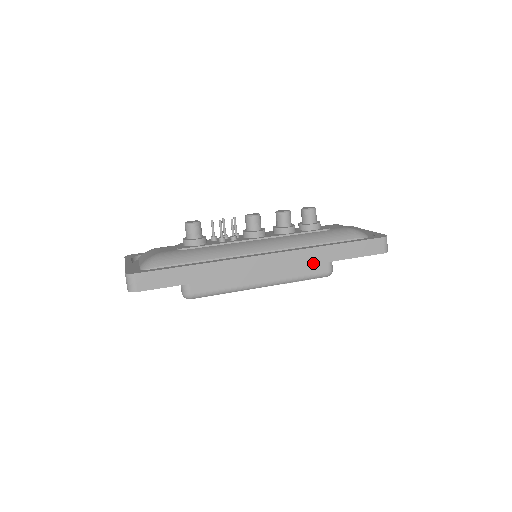
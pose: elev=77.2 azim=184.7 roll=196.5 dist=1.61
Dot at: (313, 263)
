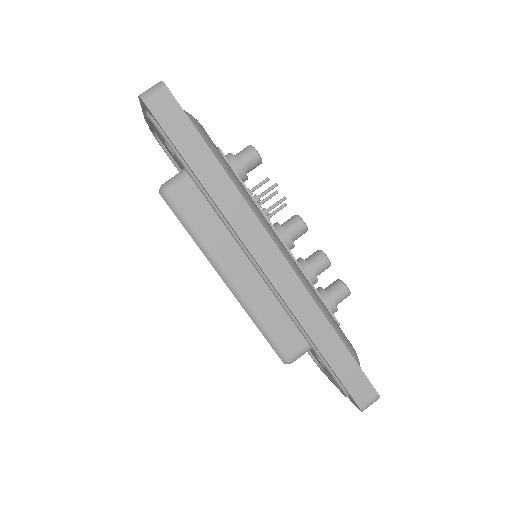
Dot at: (300, 321)
